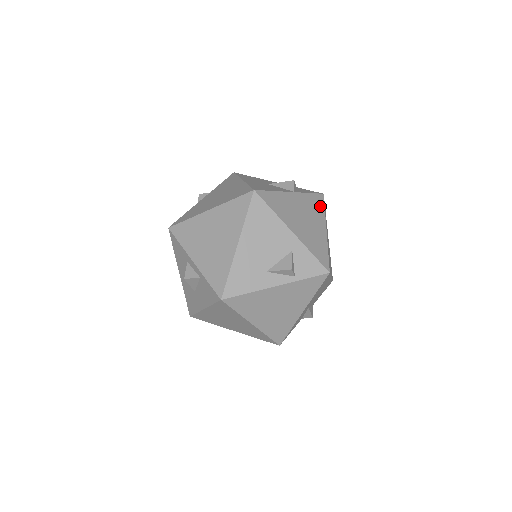
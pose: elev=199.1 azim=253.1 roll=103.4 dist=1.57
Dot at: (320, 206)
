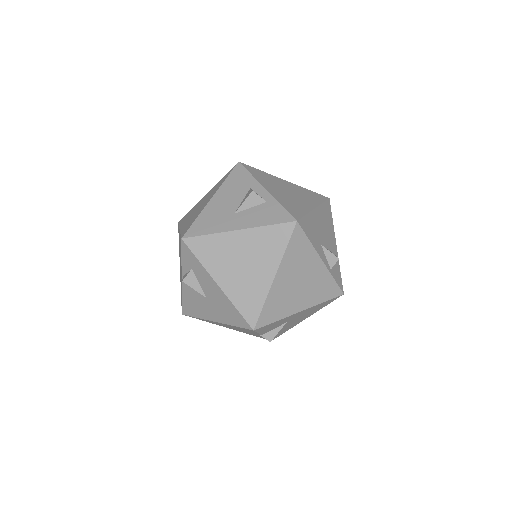
Dot at: occluded
